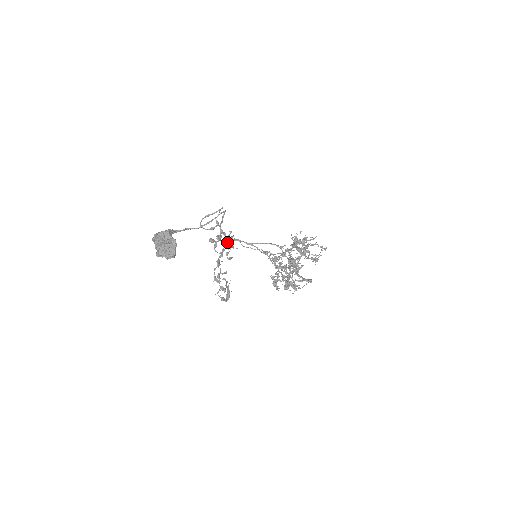
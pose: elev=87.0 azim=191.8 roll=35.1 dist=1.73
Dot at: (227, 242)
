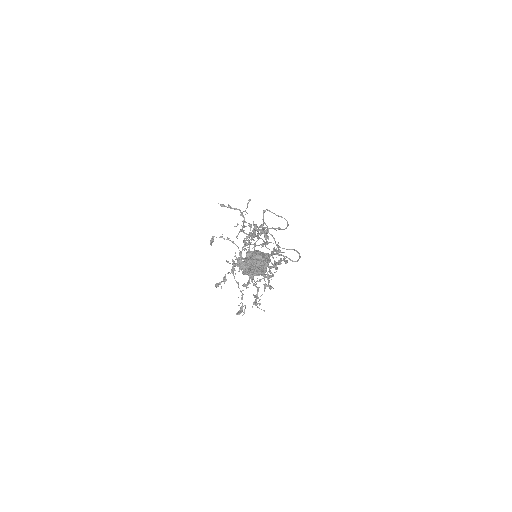
Dot at: occluded
